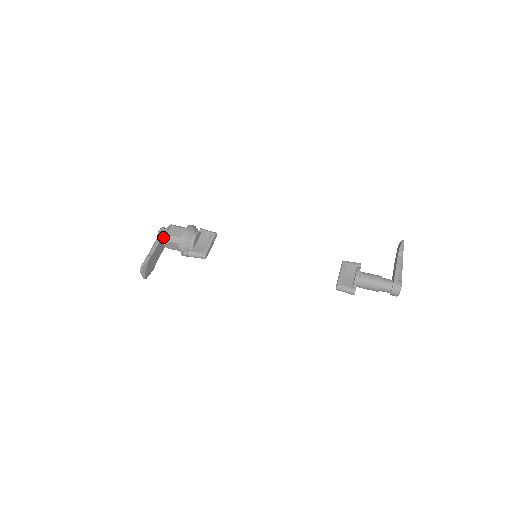
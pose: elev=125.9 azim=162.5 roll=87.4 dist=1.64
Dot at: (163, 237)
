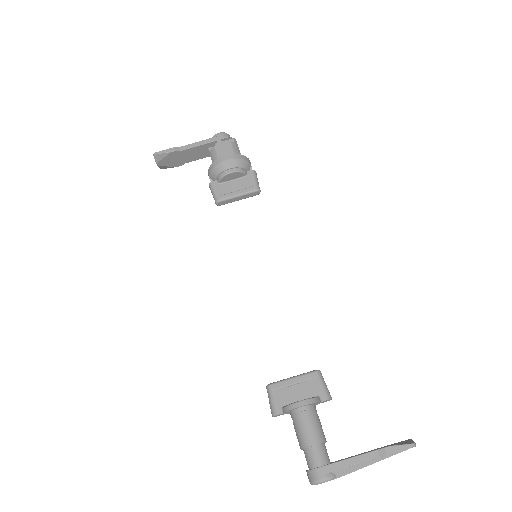
Dot at: (210, 143)
